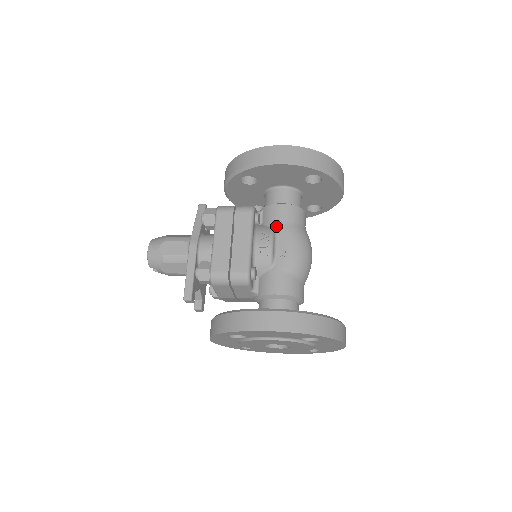
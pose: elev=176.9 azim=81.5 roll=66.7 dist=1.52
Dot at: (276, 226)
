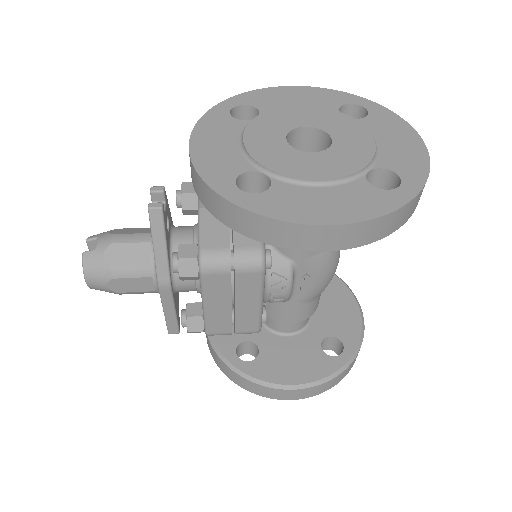
Dot at: (296, 259)
